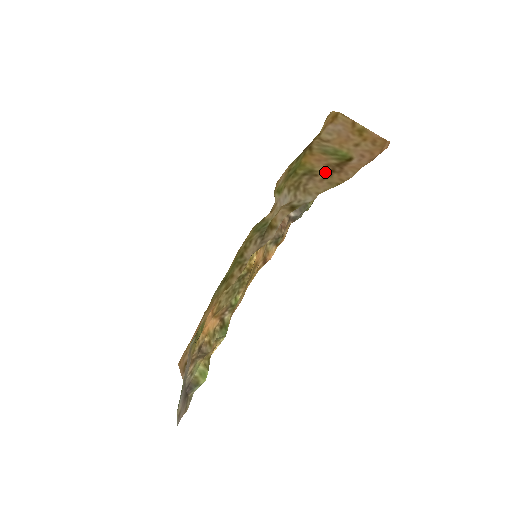
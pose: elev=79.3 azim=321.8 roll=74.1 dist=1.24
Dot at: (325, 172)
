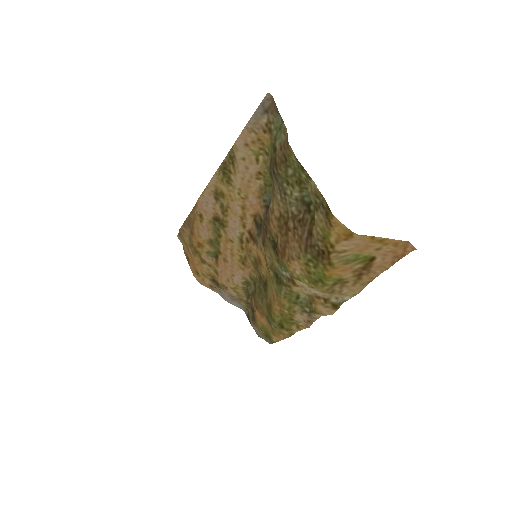
Dot at: (354, 278)
